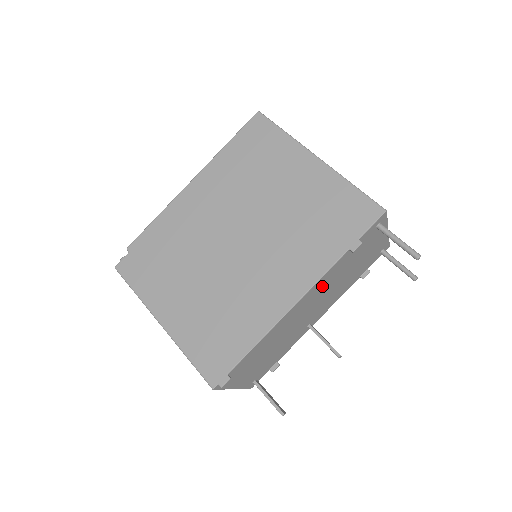
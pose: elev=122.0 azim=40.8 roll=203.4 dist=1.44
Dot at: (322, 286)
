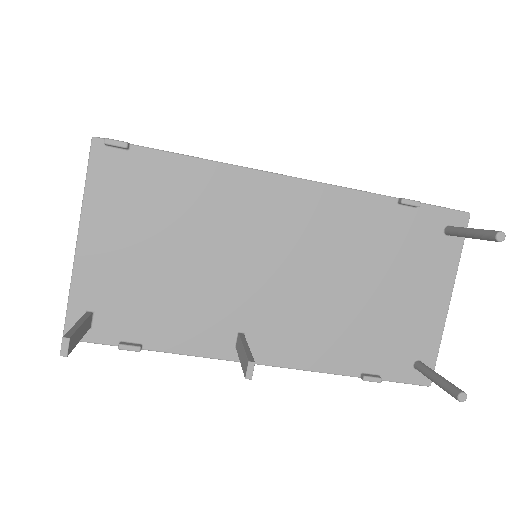
Dot at: (327, 224)
